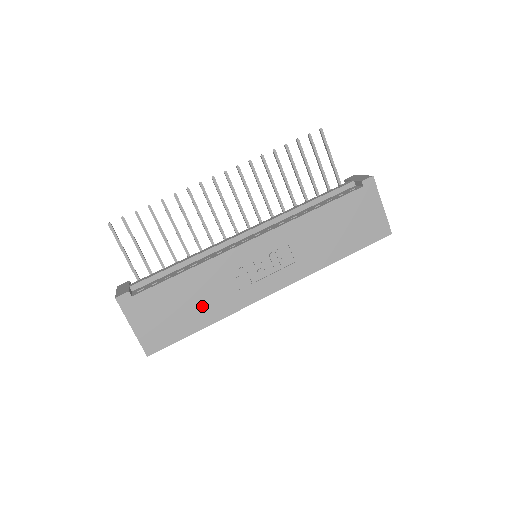
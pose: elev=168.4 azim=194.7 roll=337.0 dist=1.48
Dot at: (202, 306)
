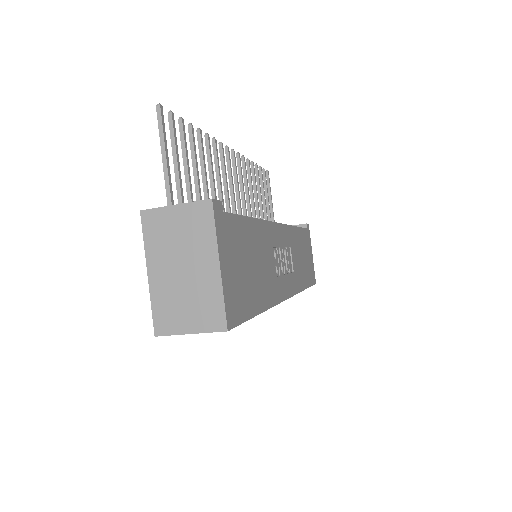
Dot at: (260, 278)
